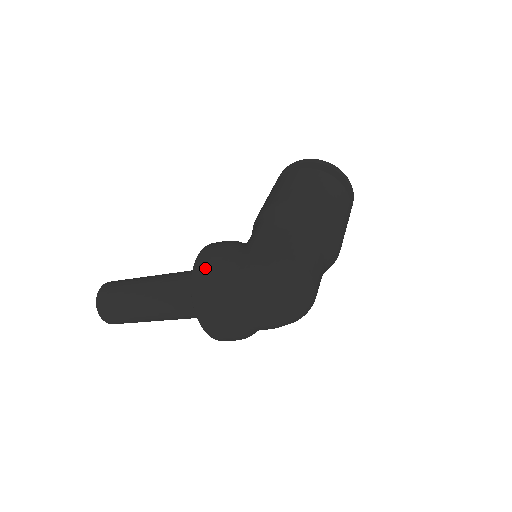
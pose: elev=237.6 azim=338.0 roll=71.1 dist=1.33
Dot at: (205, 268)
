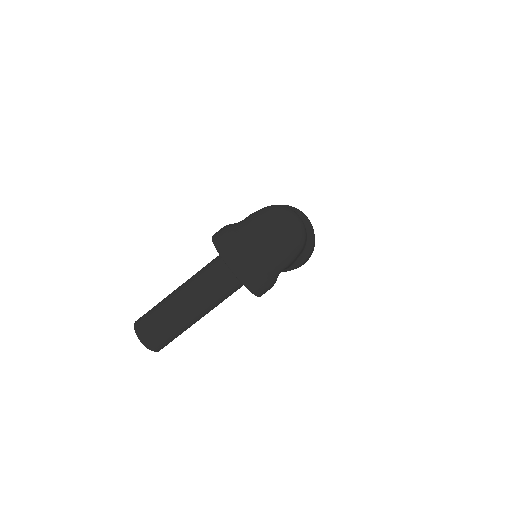
Dot at: (220, 230)
